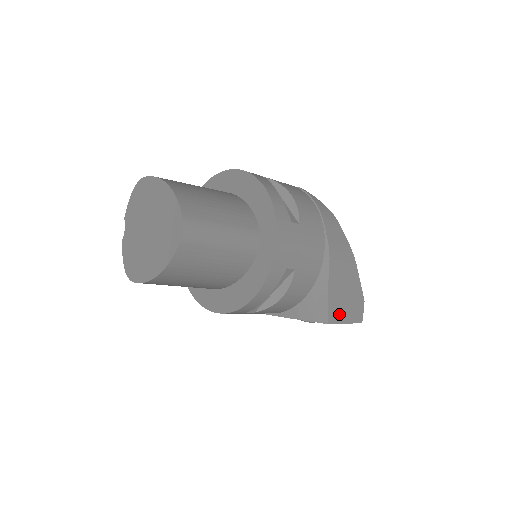
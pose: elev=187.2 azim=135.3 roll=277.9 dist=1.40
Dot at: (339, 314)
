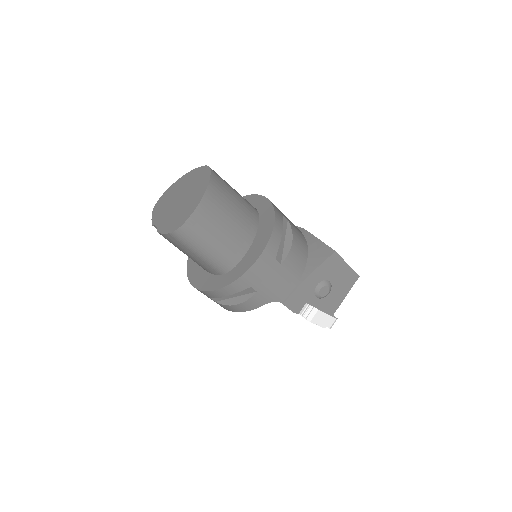
Dot at: occluded
